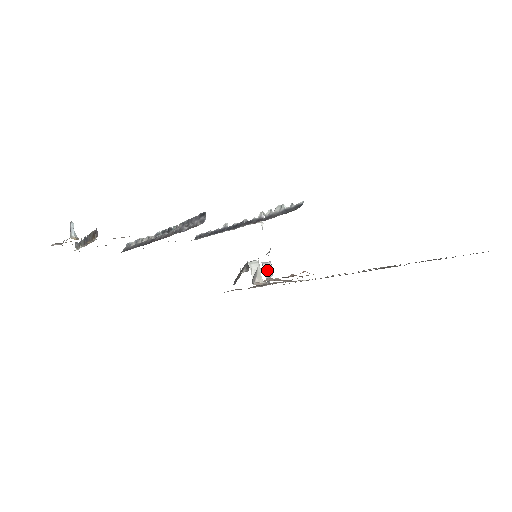
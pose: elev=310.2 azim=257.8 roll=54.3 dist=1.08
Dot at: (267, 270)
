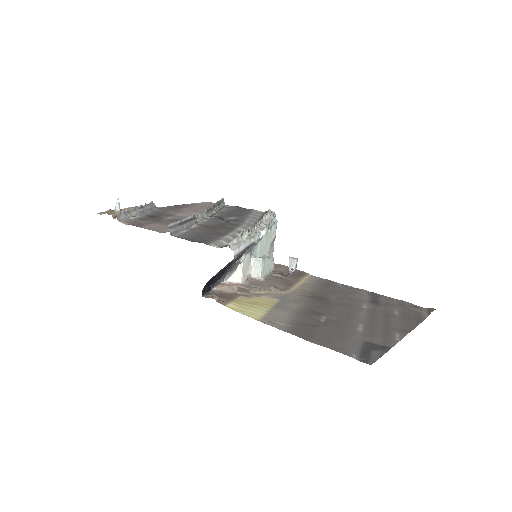
Dot at: (292, 265)
